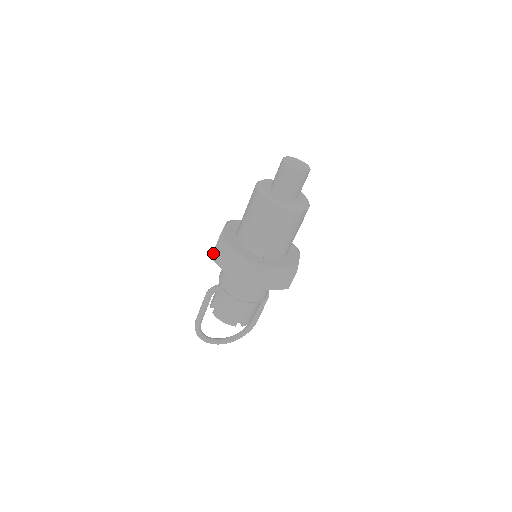
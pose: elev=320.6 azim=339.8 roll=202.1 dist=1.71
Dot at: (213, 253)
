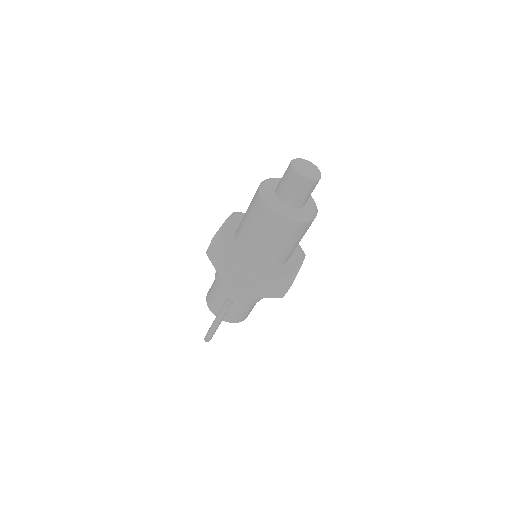
Dot at: (237, 287)
